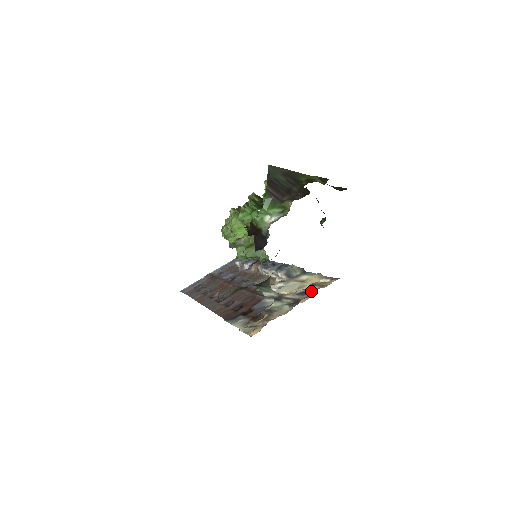
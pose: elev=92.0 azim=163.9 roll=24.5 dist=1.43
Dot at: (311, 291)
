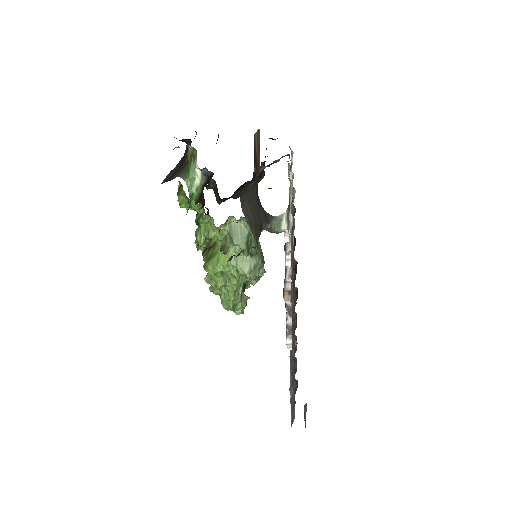
Dot at: occluded
